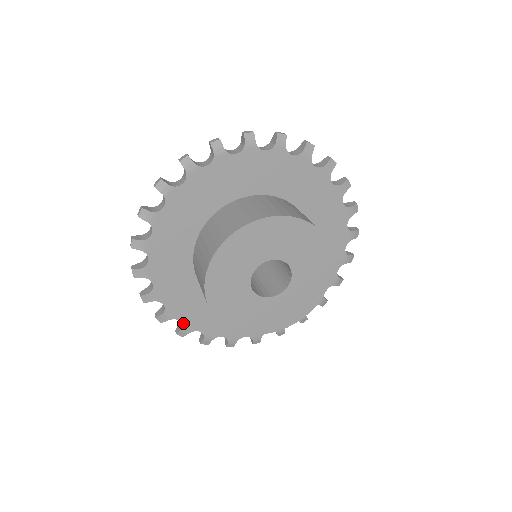
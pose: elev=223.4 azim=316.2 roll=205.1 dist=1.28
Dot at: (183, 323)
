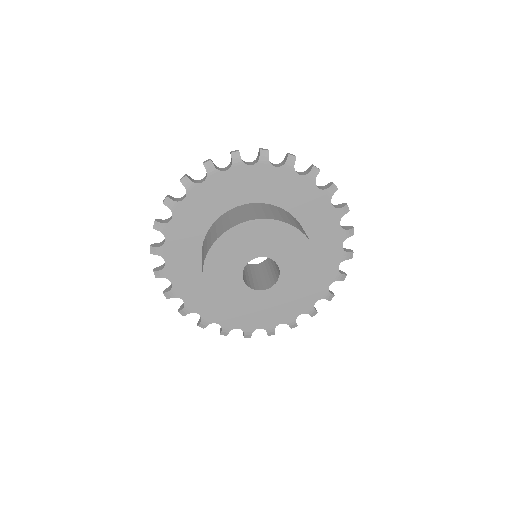
Dot at: (242, 329)
